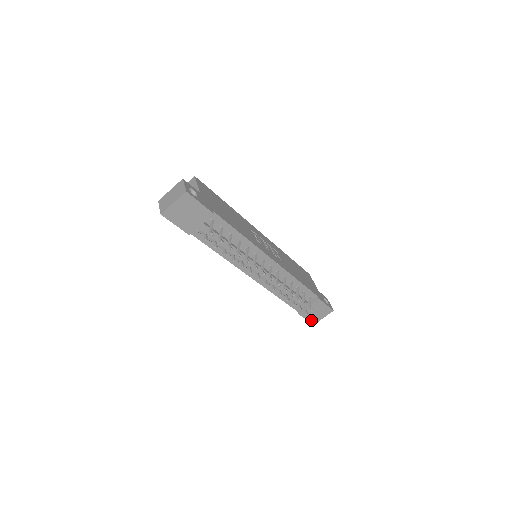
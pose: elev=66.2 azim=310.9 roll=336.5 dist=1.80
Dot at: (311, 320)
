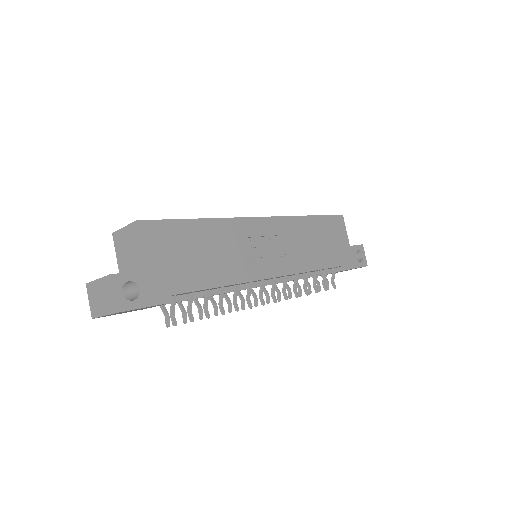
Dot at: occluded
